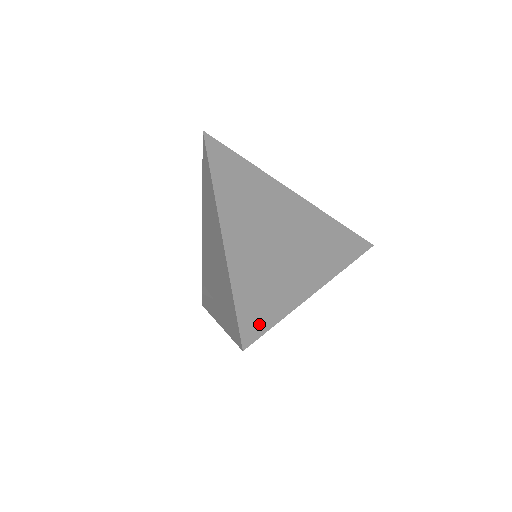
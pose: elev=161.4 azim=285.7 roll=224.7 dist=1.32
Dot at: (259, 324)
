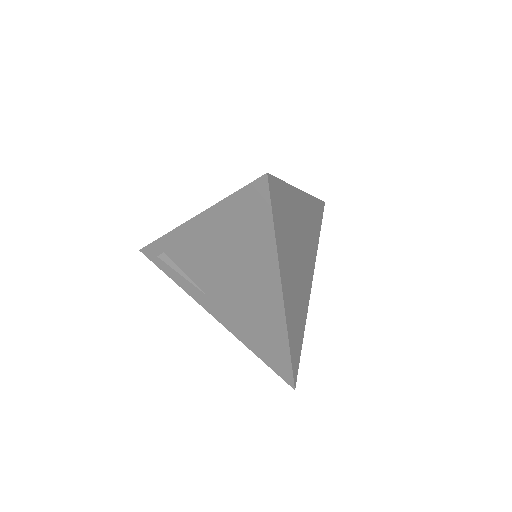
Dot at: (298, 359)
